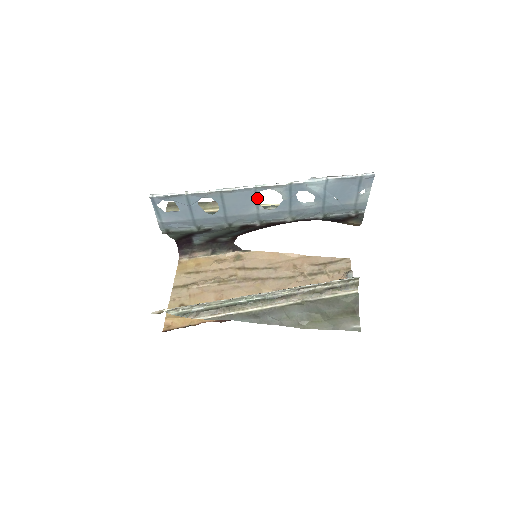
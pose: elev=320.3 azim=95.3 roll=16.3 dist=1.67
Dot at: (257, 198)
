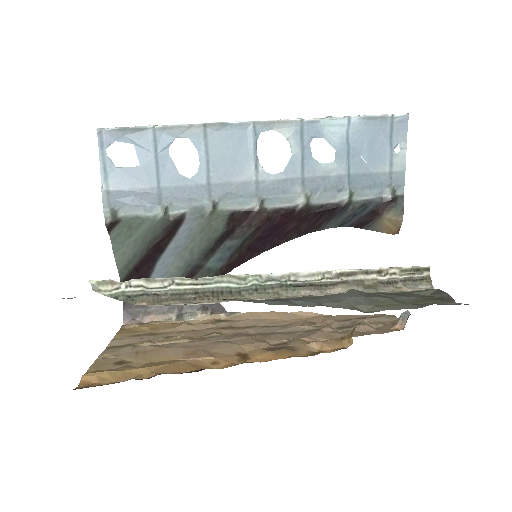
Dot at: (256, 146)
